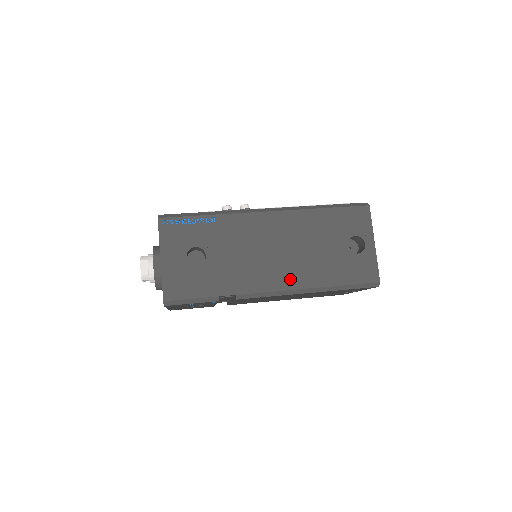
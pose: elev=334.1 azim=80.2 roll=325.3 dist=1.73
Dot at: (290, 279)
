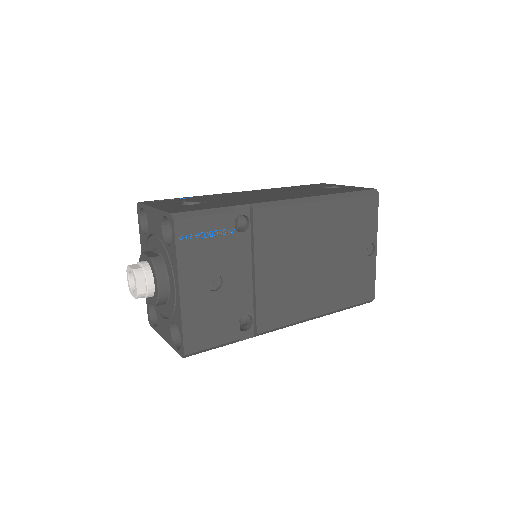
Dot at: (295, 196)
